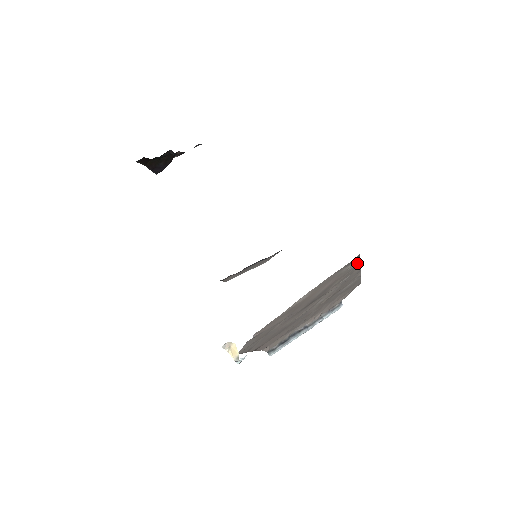
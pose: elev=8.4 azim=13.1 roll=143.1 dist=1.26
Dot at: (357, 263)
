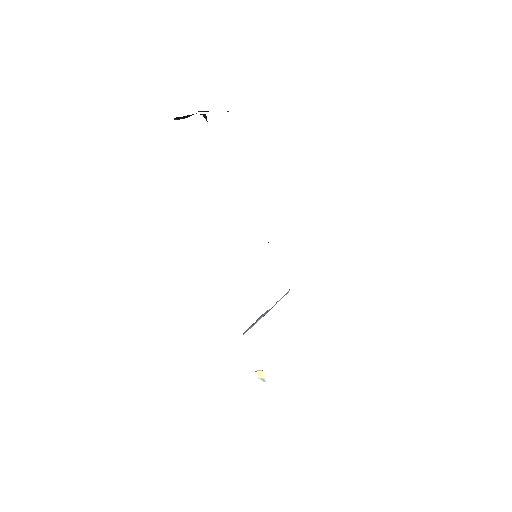
Dot at: occluded
